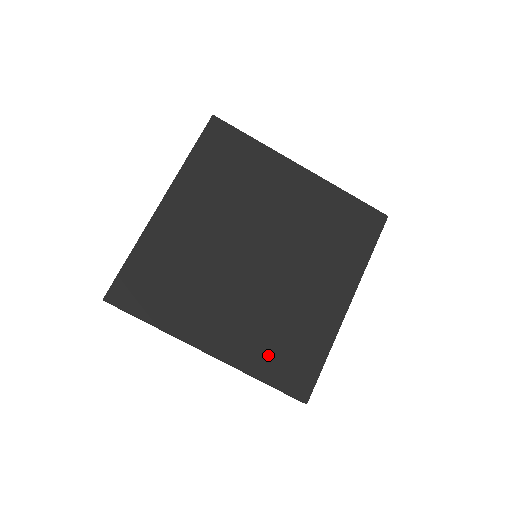
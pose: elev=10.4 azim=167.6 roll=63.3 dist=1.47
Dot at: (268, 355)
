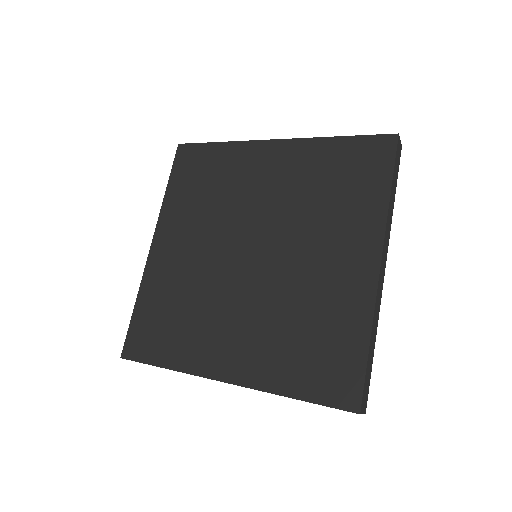
Dot at: (291, 363)
